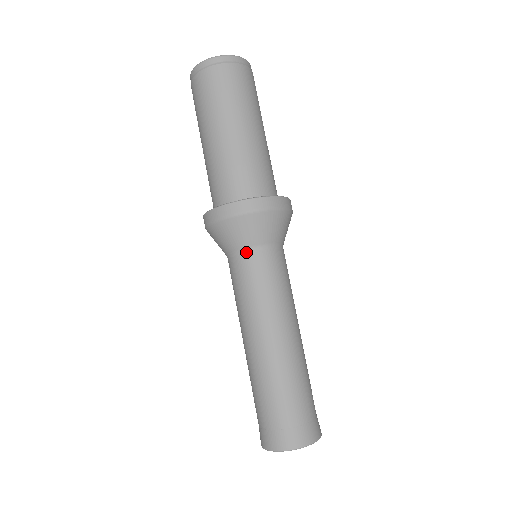
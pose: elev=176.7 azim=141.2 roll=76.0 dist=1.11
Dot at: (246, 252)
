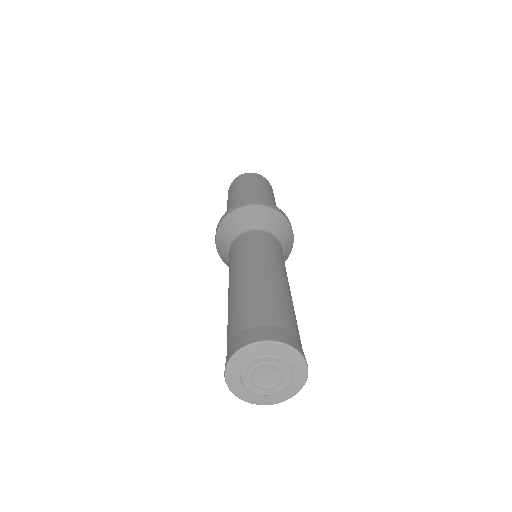
Dot at: (232, 245)
